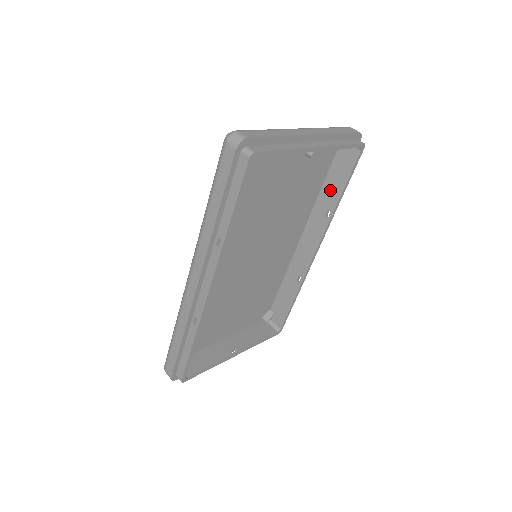
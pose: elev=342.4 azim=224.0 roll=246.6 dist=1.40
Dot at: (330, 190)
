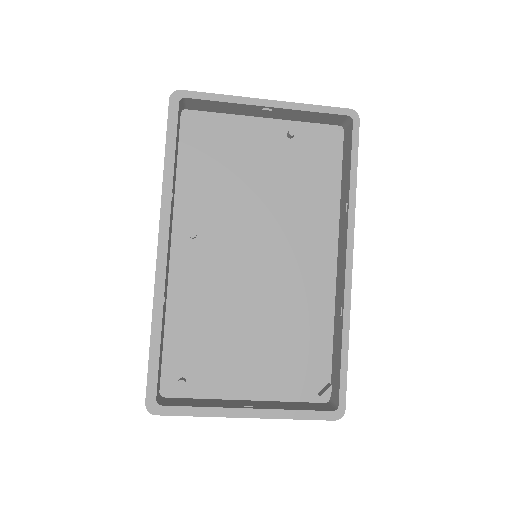
Dot at: (345, 182)
